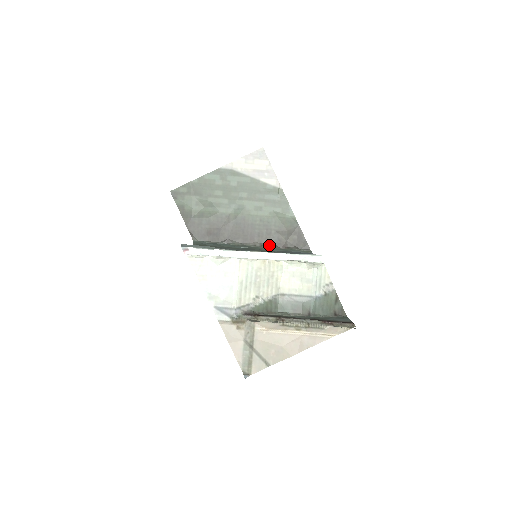
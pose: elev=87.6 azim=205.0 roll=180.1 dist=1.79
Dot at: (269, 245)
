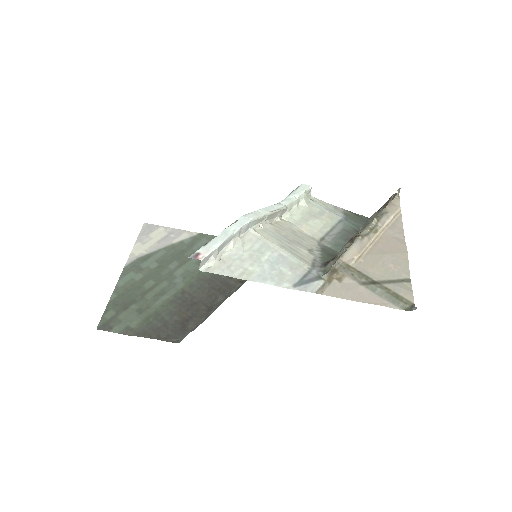
Dot at: occluded
